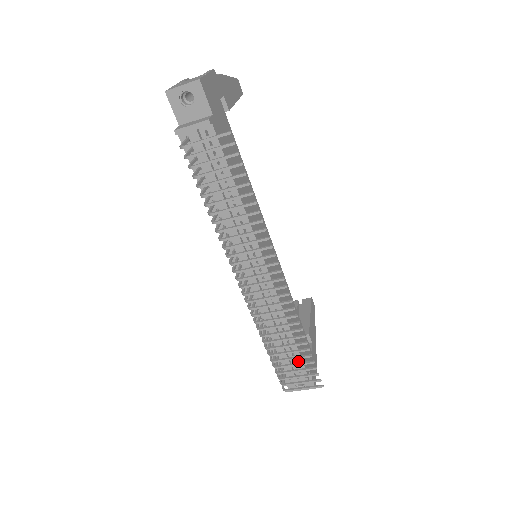
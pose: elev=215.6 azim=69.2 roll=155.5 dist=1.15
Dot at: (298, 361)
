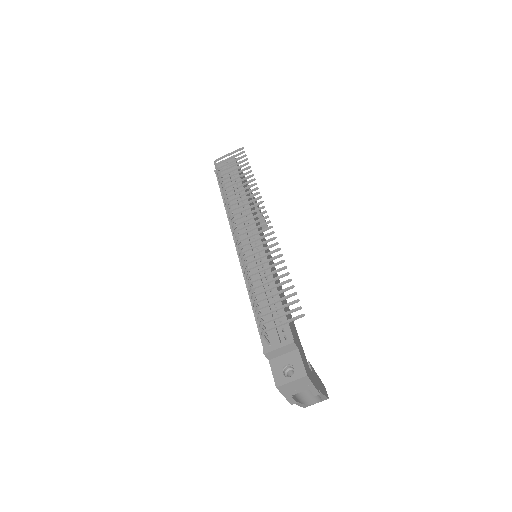
Dot at: occluded
